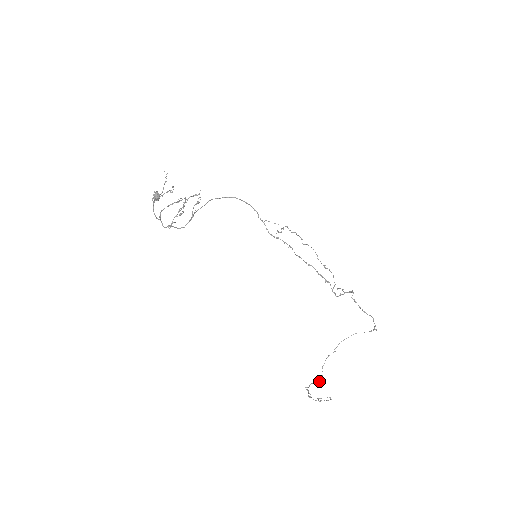
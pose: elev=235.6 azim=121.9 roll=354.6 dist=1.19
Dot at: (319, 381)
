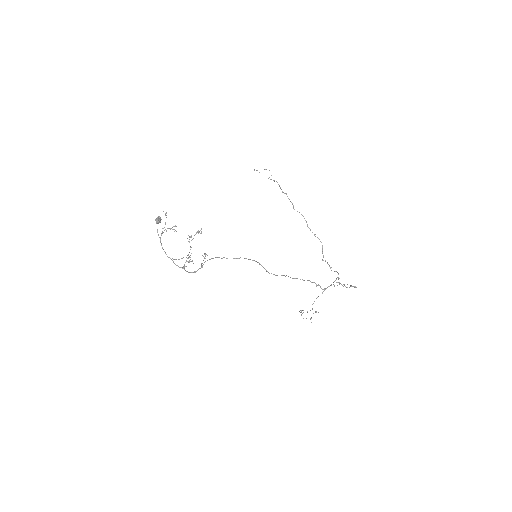
Dot at: (310, 310)
